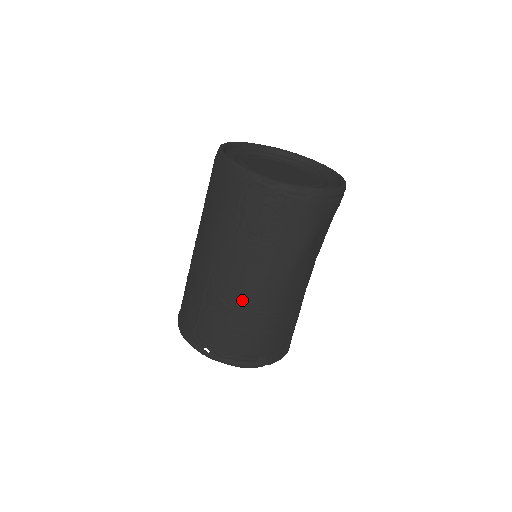
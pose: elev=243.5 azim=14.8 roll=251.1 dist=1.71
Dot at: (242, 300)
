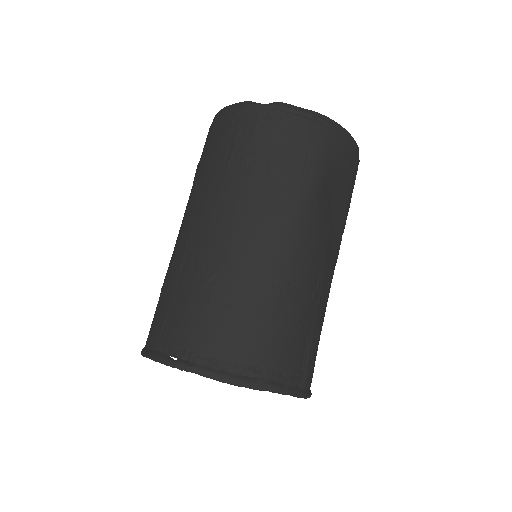
Dot at: (229, 256)
